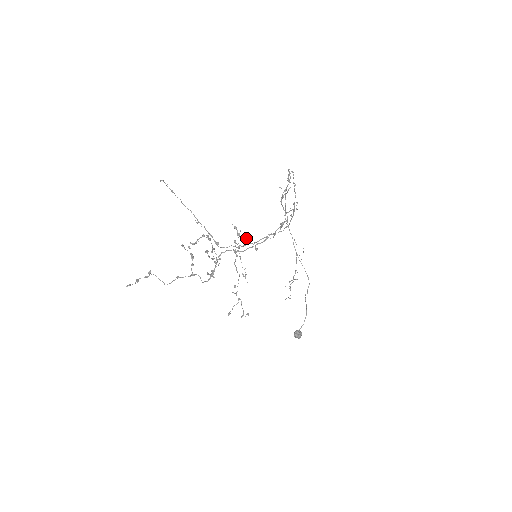
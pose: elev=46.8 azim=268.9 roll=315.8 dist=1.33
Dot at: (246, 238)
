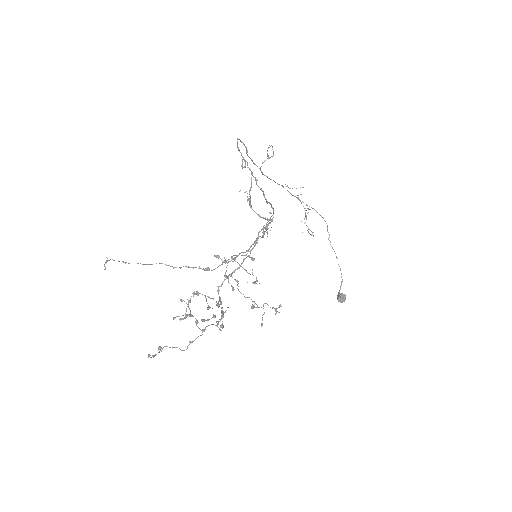
Dot at: (235, 259)
